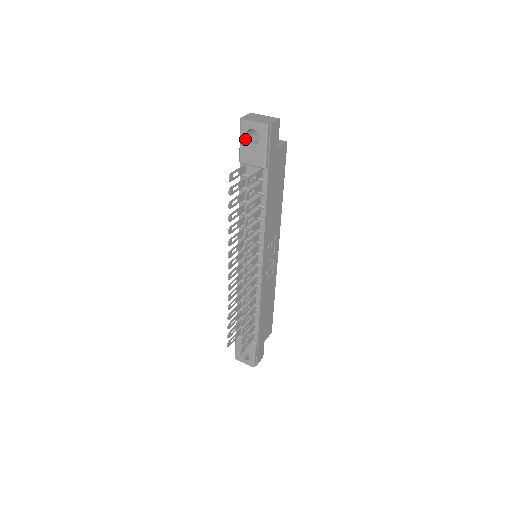
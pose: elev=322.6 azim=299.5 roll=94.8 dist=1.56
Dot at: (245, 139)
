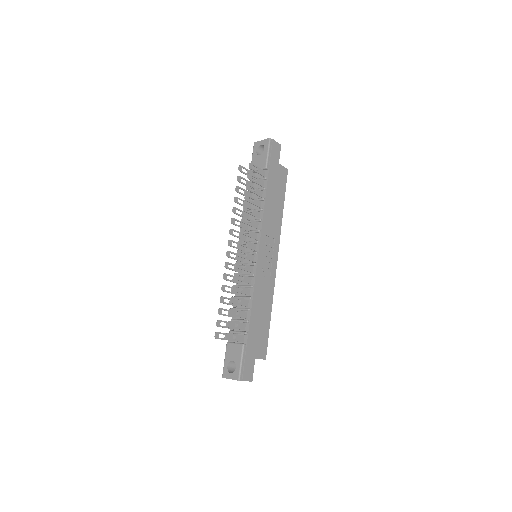
Dot at: (255, 154)
